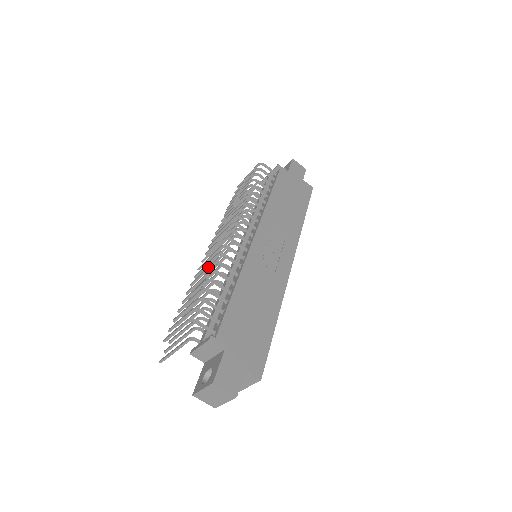
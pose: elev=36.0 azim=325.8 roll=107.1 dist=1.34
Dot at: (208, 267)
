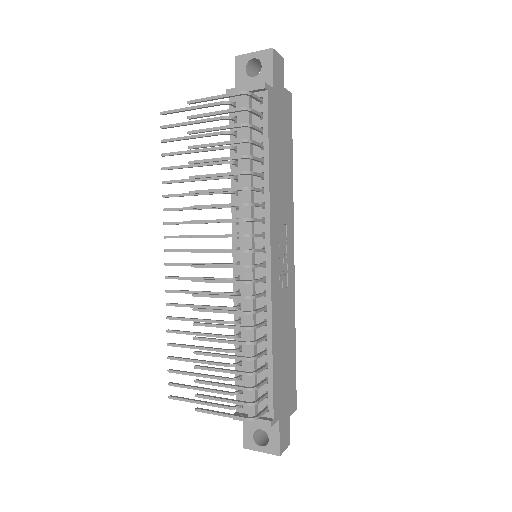
Dot at: occluded
